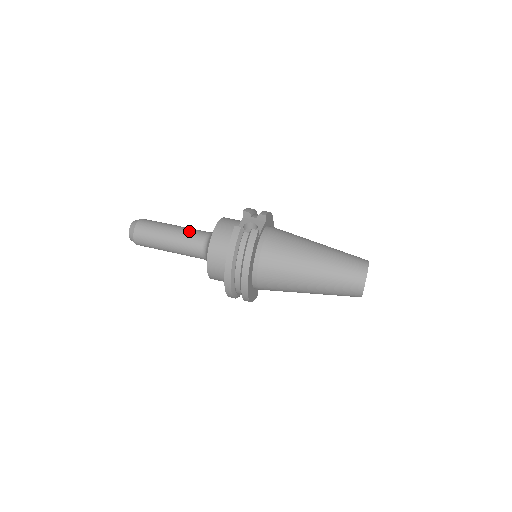
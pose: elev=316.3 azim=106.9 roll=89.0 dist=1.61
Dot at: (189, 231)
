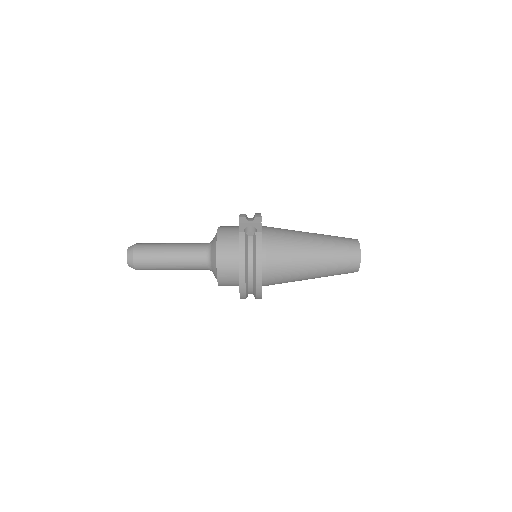
Dot at: (188, 246)
